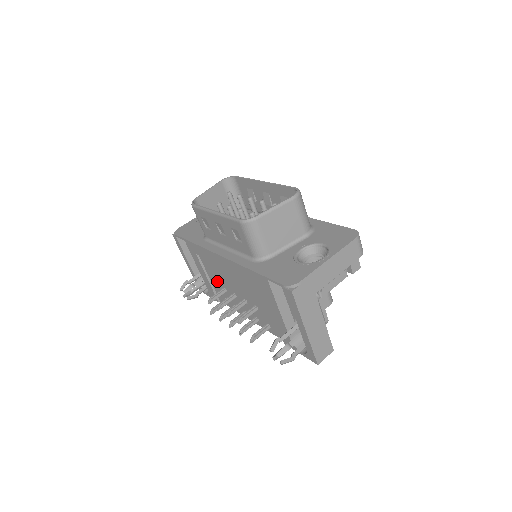
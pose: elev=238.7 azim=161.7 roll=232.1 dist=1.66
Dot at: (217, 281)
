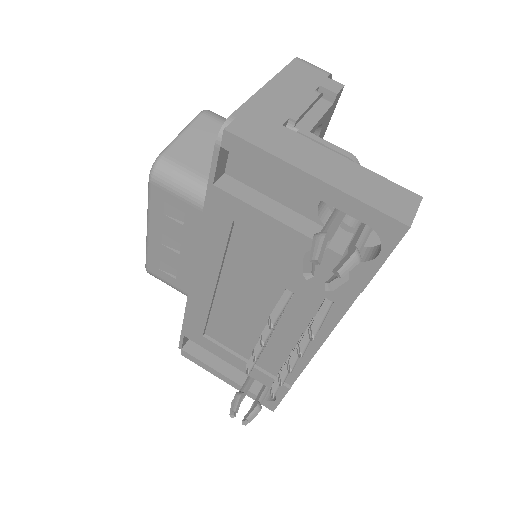
Dot at: (250, 346)
